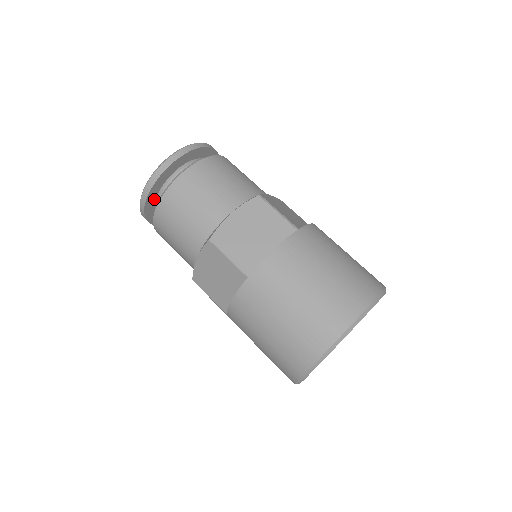
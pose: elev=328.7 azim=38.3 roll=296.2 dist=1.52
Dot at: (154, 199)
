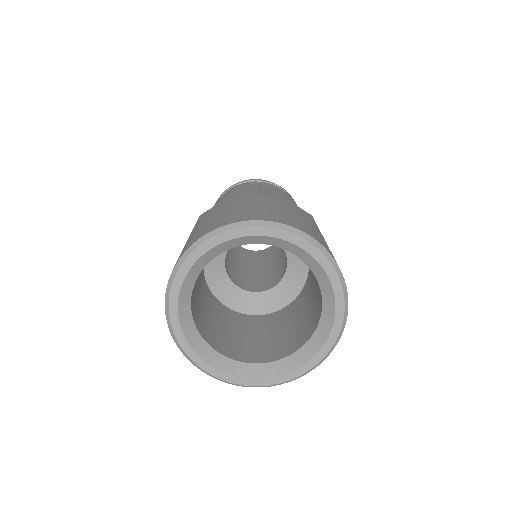
Dot at: occluded
